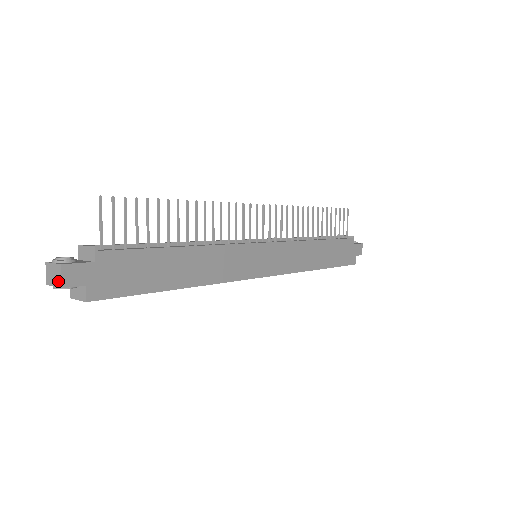
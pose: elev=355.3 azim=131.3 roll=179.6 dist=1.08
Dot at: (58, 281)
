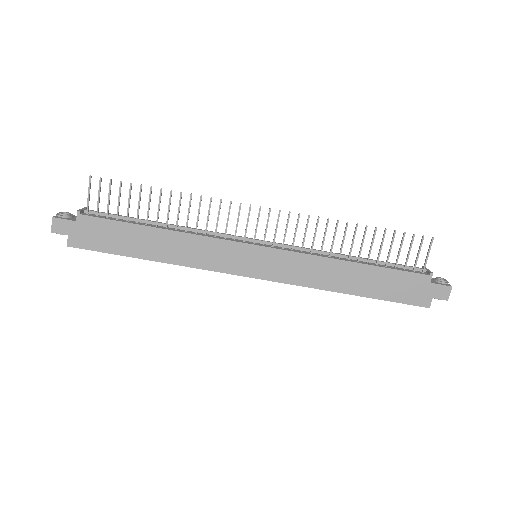
Dot at: (53, 227)
